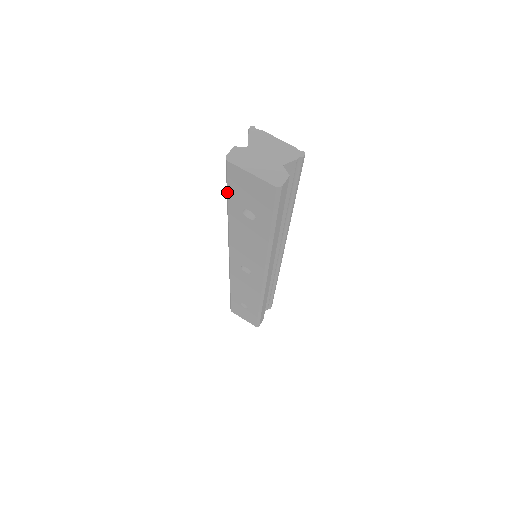
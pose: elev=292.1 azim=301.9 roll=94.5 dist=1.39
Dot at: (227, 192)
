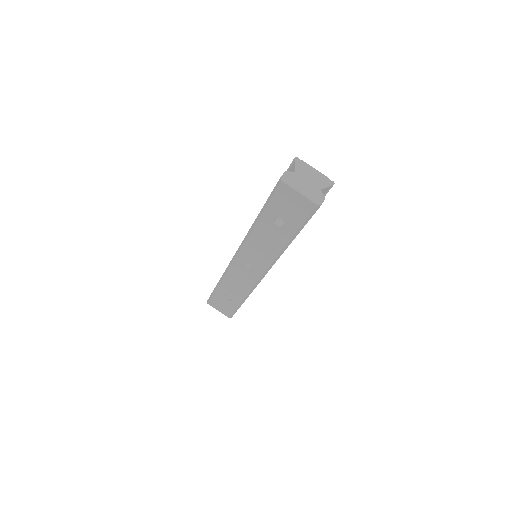
Dot at: (267, 203)
